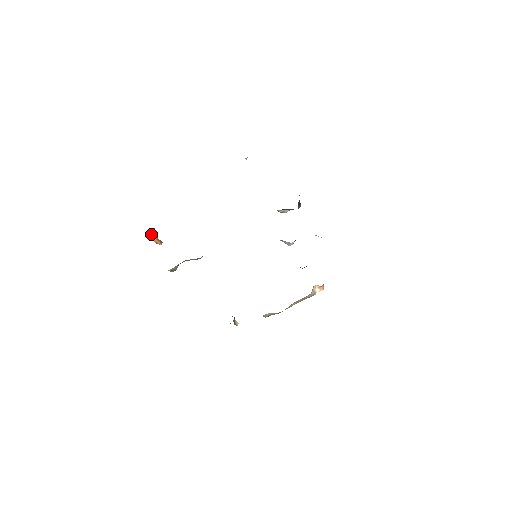
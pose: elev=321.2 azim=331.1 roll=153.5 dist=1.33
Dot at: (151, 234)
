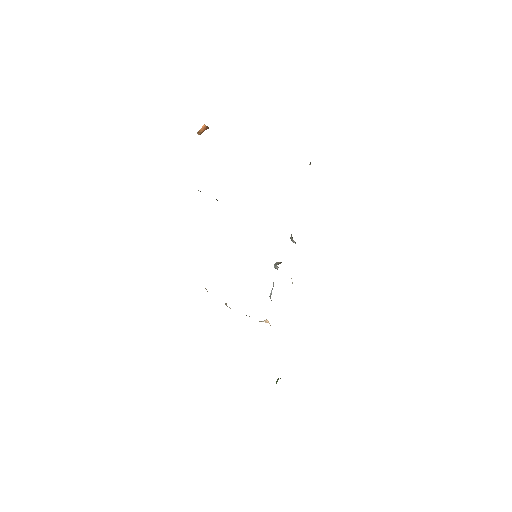
Dot at: (205, 127)
